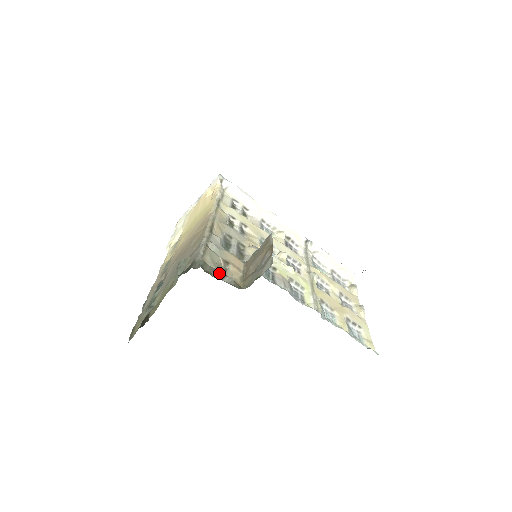
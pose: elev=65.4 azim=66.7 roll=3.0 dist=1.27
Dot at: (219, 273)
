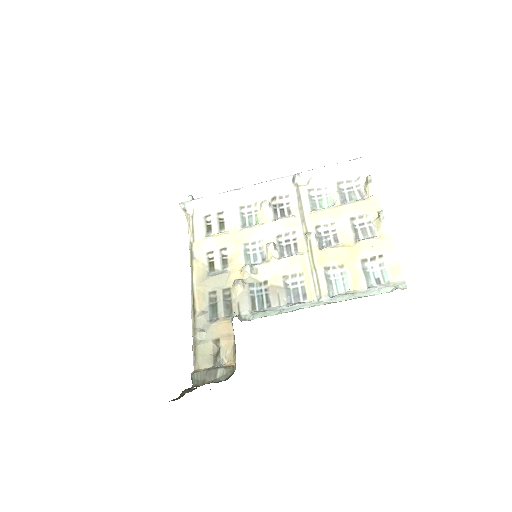
Dot at: (211, 373)
